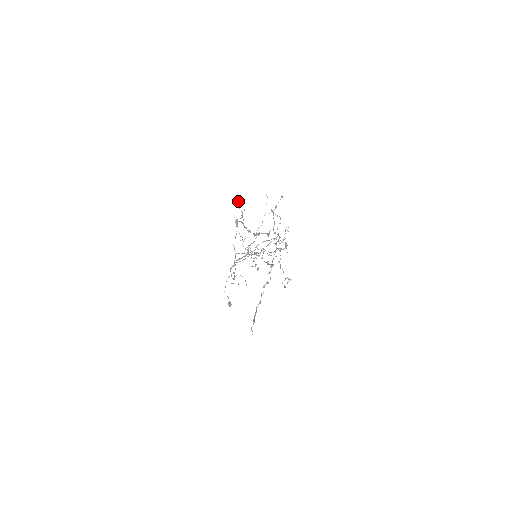
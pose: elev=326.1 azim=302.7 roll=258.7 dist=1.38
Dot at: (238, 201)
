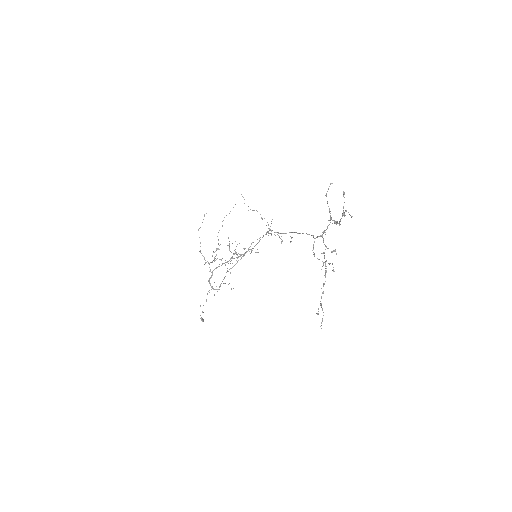
Dot at: (344, 192)
